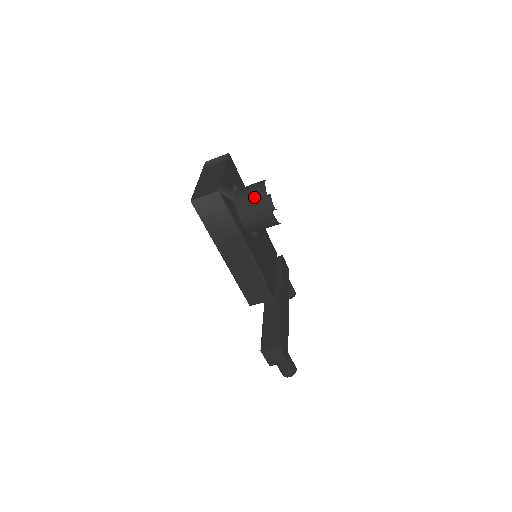
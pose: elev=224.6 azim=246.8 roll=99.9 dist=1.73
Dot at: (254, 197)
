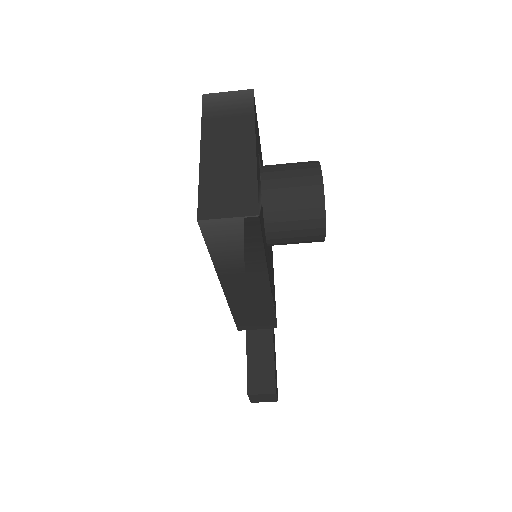
Dot at: (300, 204)
